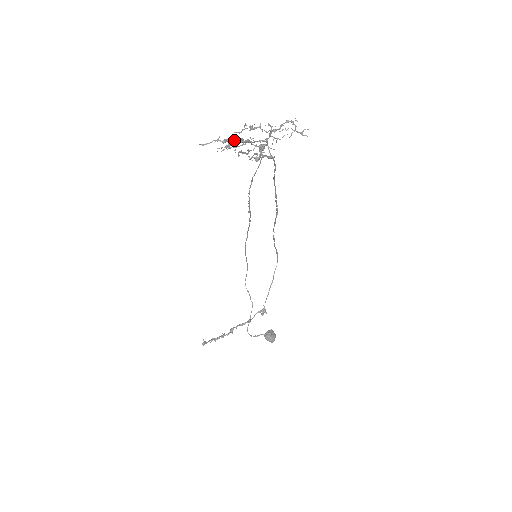
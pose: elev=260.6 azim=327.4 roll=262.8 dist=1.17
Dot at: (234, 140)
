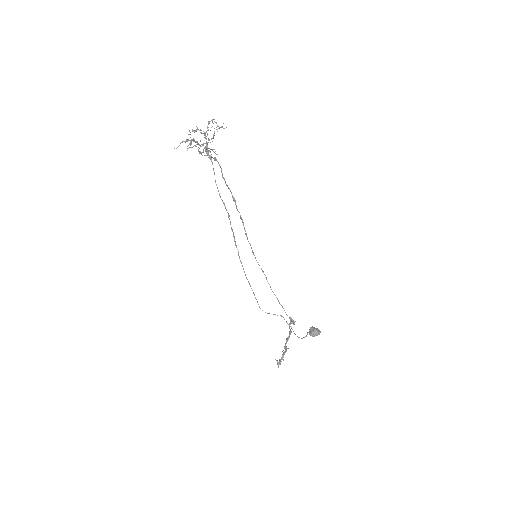
Dot at: (191, 139)
